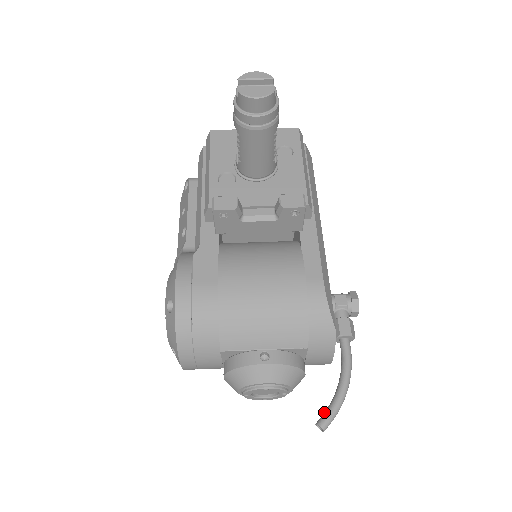
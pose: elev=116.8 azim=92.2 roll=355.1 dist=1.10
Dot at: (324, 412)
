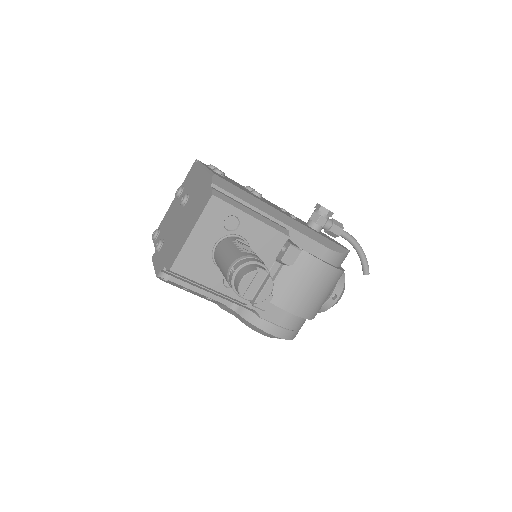
Dot at: (362, 267)
